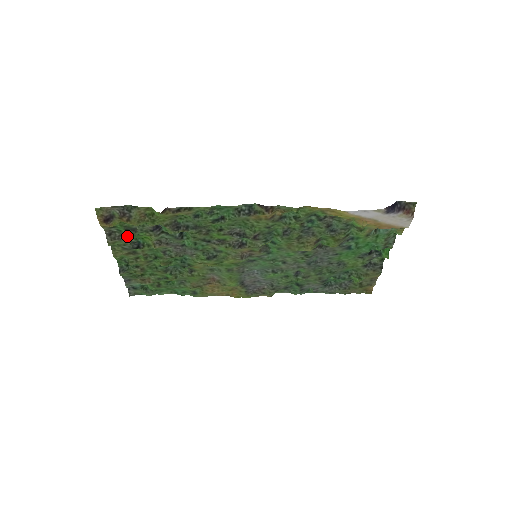
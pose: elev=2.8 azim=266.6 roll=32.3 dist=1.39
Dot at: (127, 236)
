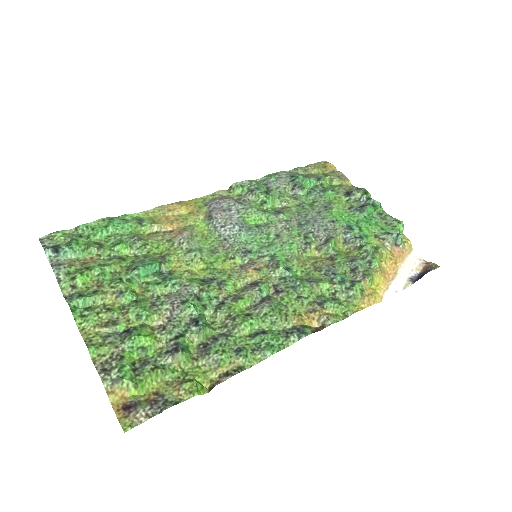
Dot at: (125, 354)
